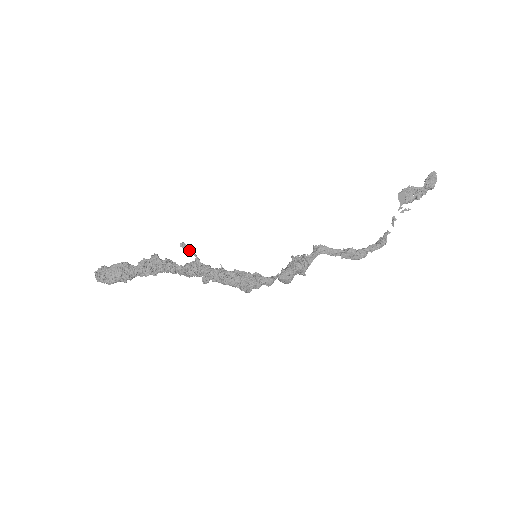
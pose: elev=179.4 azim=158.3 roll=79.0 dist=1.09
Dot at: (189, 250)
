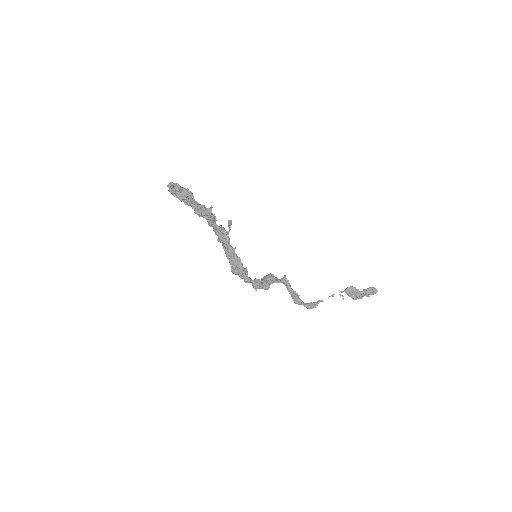
Dot at: (230, 227)
